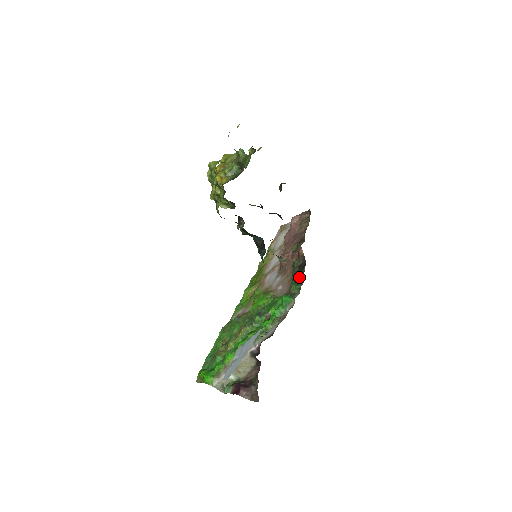
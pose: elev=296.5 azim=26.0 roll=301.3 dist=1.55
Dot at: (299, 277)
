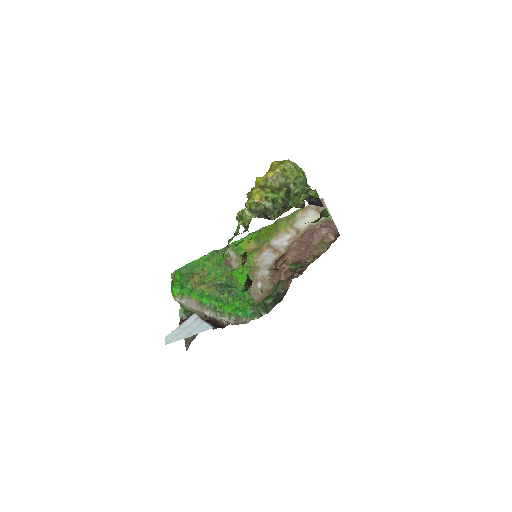
Dot at: (268, 306)
